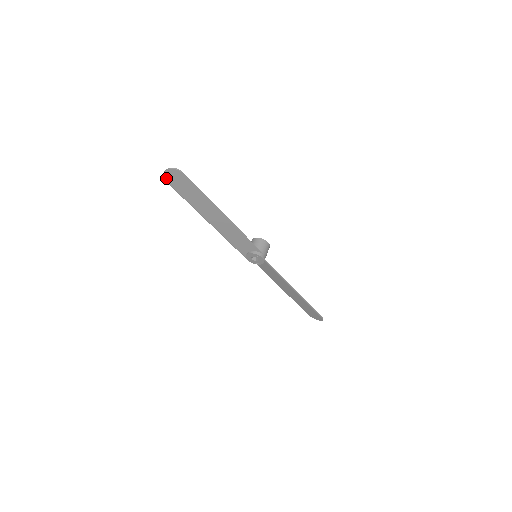
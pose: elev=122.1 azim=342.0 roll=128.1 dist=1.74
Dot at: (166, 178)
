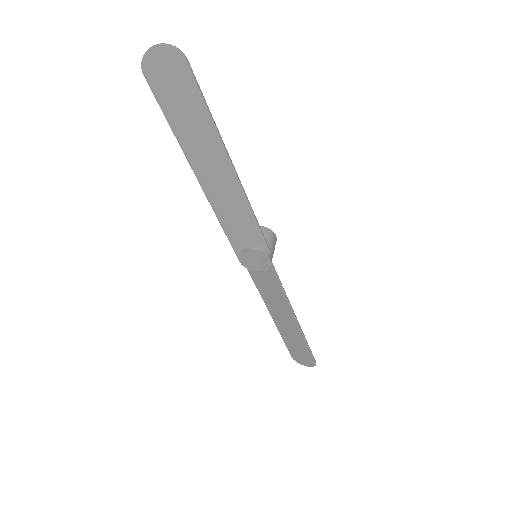
Dot at: (146, 66)
